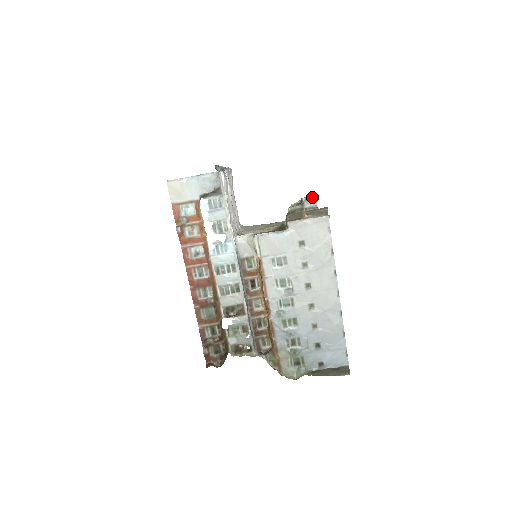
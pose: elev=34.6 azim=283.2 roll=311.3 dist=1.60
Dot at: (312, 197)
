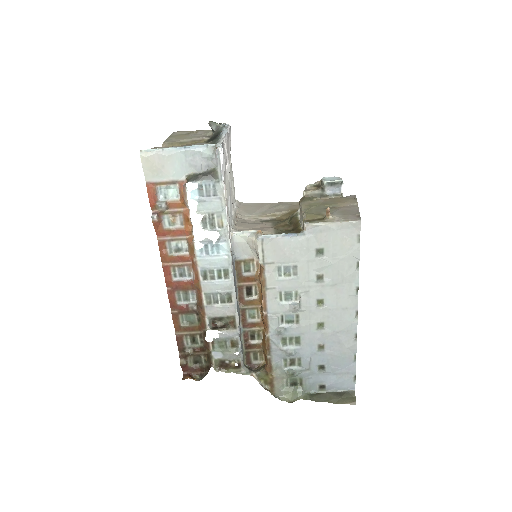
Dot at: (337, 181)
